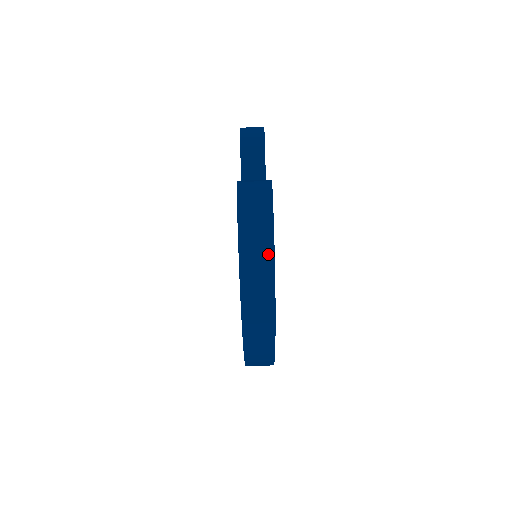
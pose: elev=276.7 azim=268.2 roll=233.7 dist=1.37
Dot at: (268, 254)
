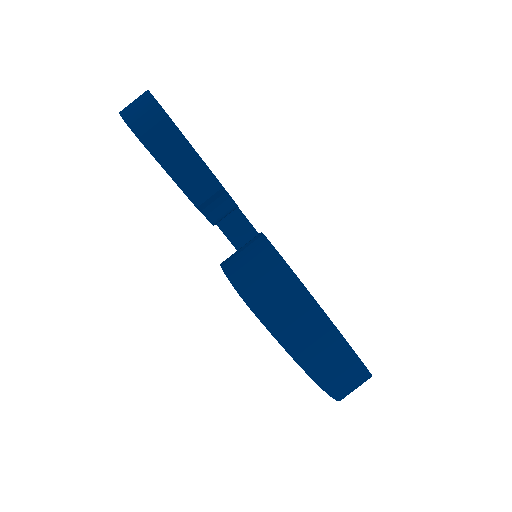
Dot at: (332, 337)
